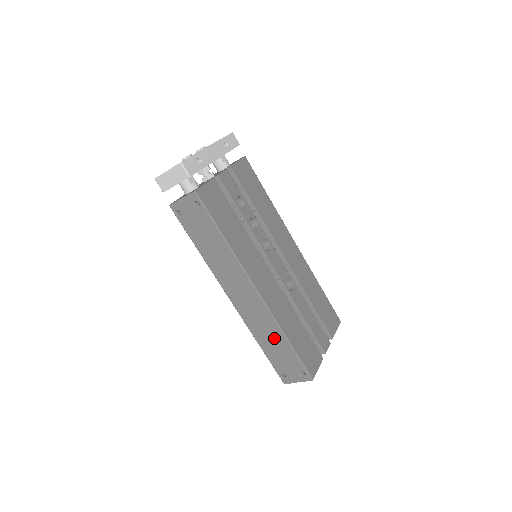
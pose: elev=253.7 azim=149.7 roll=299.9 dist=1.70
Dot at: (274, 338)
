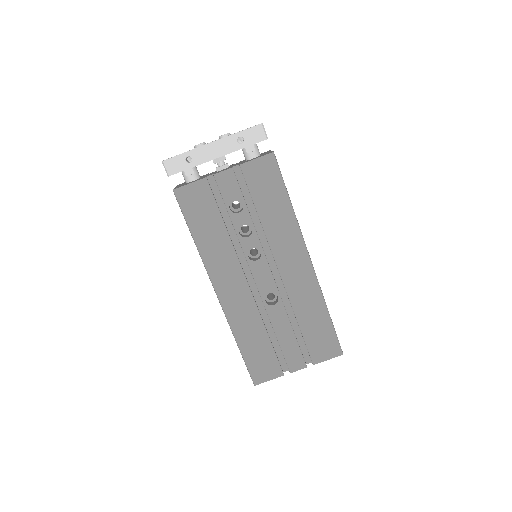
Dot at: occluded
